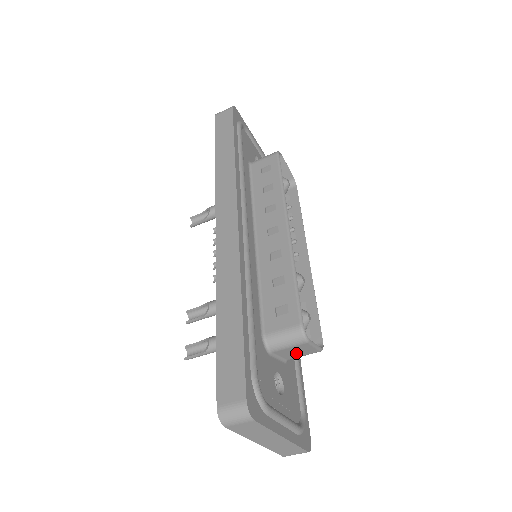
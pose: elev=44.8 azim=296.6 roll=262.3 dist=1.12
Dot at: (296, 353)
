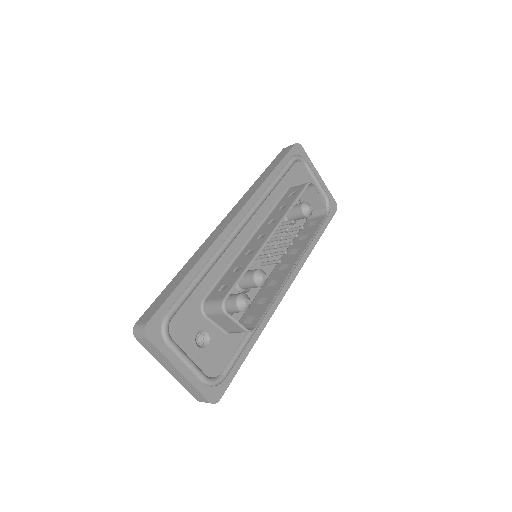
Dot at: (227, 325)
